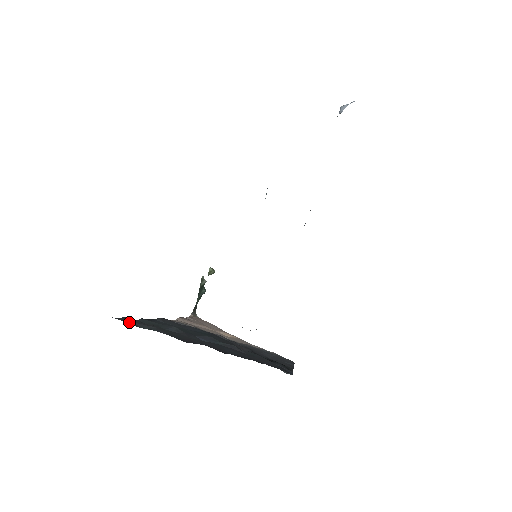
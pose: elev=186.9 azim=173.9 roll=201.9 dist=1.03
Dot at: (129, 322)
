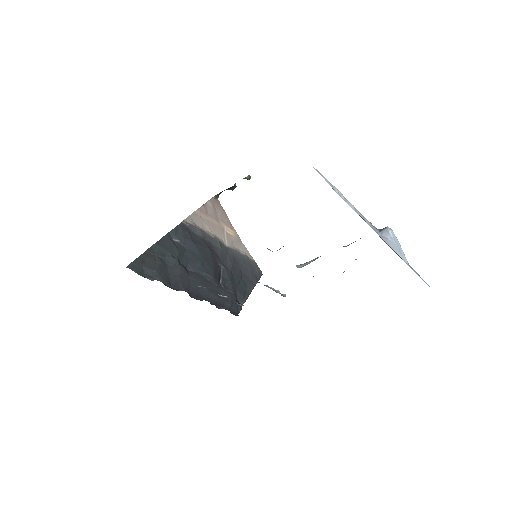
Dot at: (138, 268)
